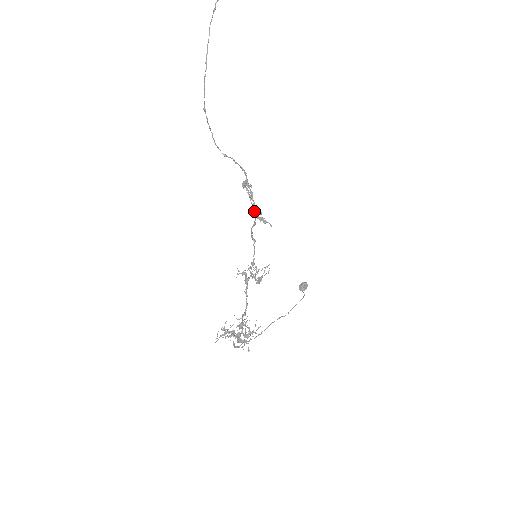
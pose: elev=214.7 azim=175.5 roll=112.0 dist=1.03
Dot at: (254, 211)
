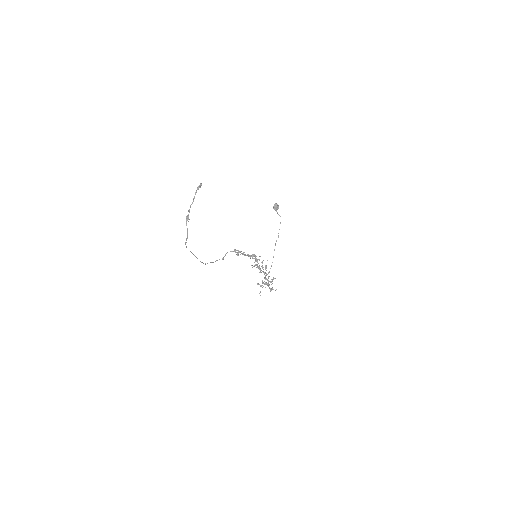
Dot at: (247, 255)
